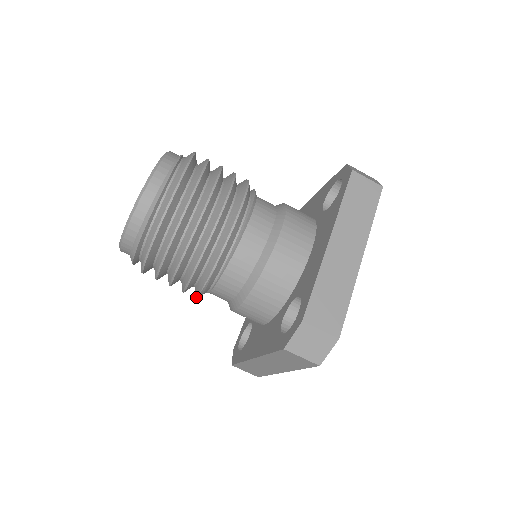
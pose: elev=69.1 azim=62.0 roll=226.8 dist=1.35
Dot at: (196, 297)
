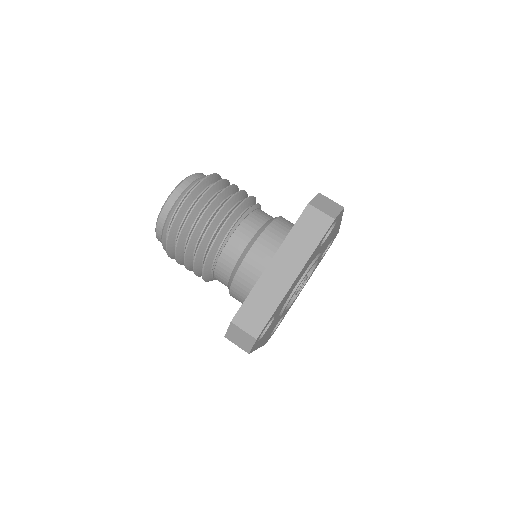
Dot at: occluded
